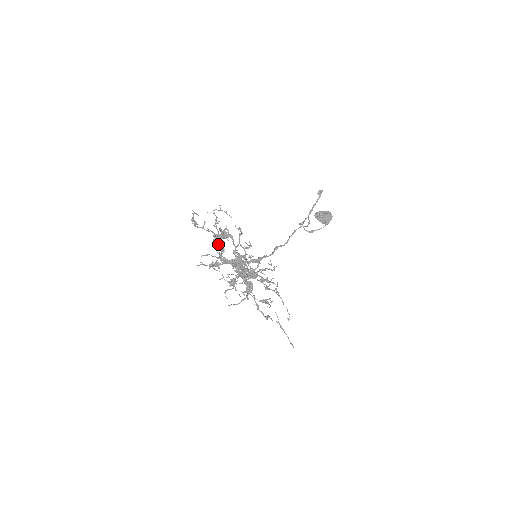
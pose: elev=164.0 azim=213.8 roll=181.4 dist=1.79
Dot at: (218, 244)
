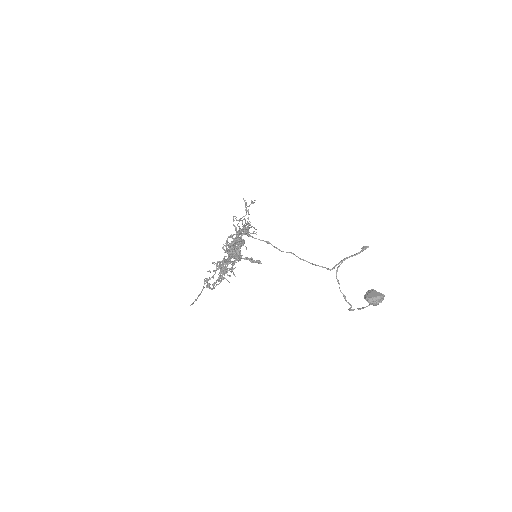
Dot at: occluded
